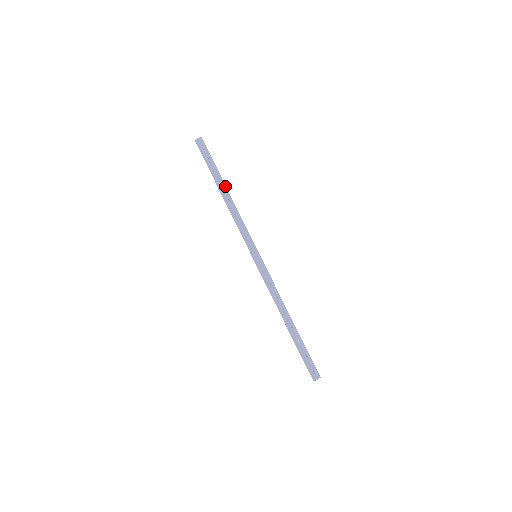
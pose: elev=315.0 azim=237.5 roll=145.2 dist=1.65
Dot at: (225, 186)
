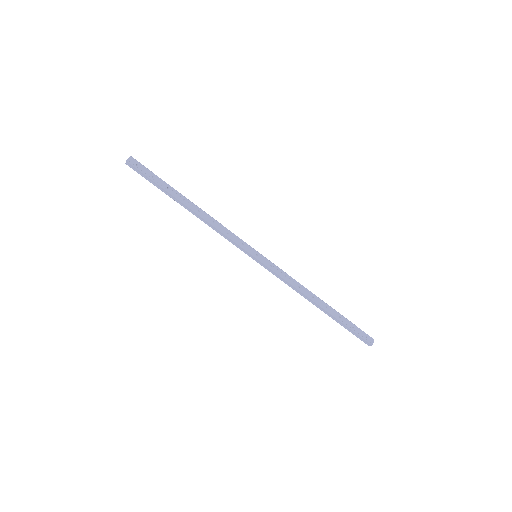
Dot at: (186, 198)
